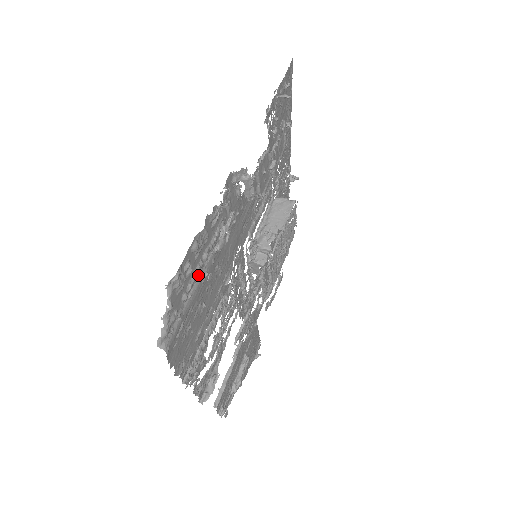
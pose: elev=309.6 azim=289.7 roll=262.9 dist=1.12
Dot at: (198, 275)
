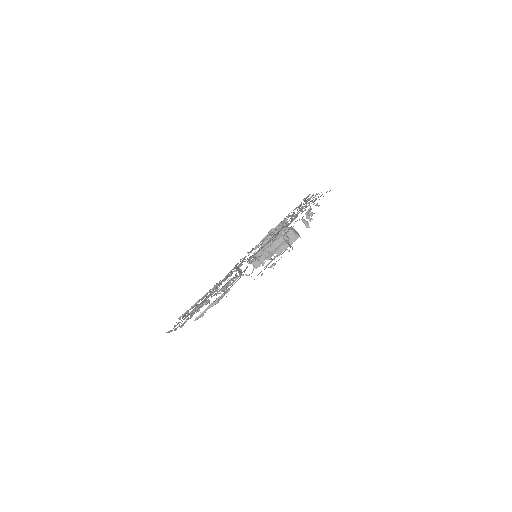
Dot at: (199, 308)
